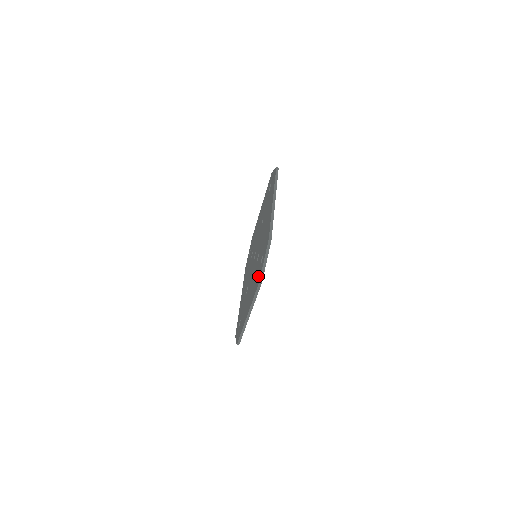
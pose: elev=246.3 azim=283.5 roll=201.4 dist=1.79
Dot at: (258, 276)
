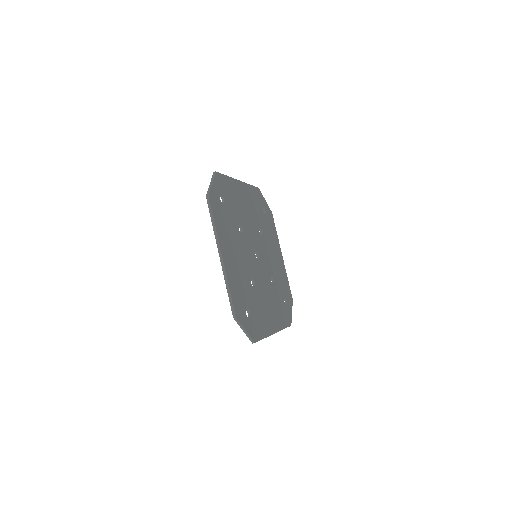
Dot at: occluded
